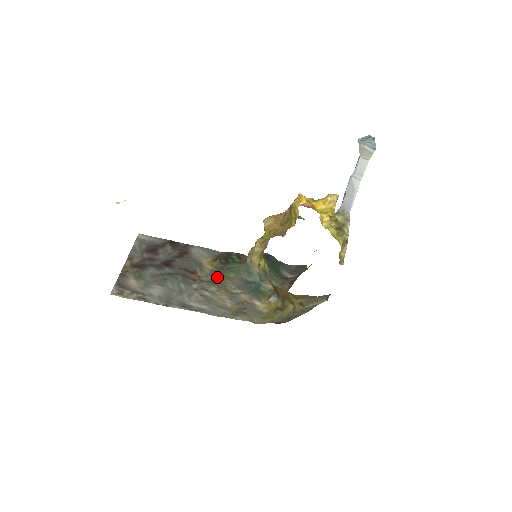
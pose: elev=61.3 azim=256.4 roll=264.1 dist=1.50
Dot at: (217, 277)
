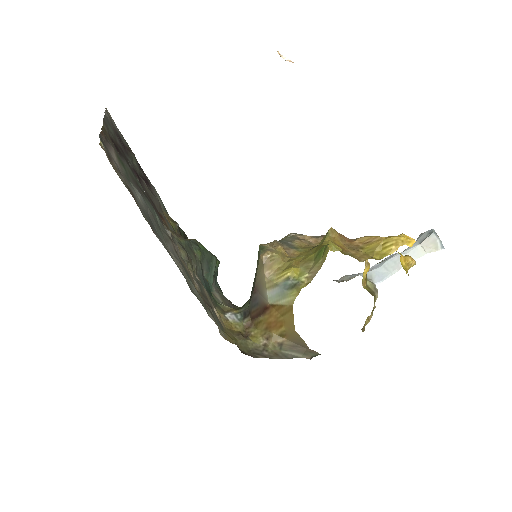
Dot at: (185, 244)
